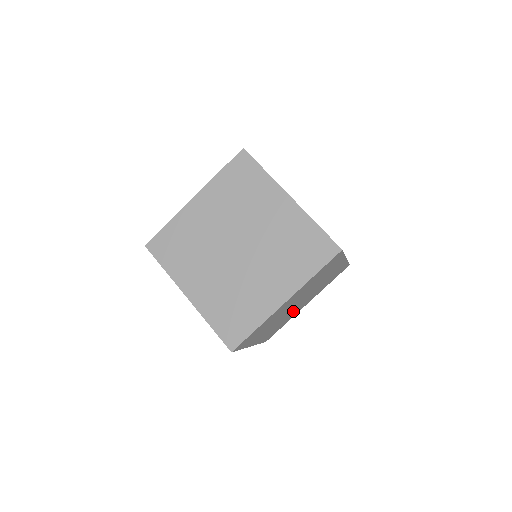
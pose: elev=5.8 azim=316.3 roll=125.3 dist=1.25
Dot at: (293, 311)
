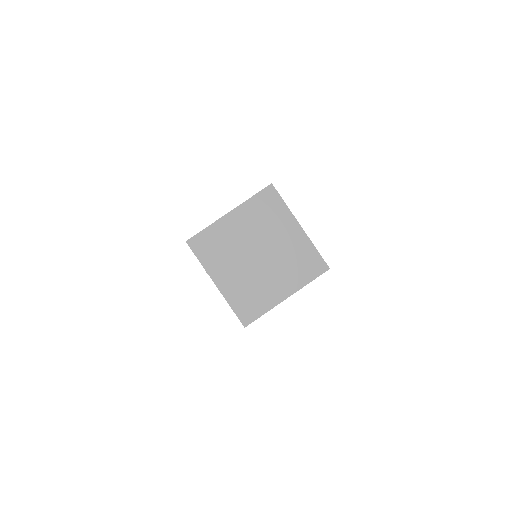
Dot at: (262, 279)
